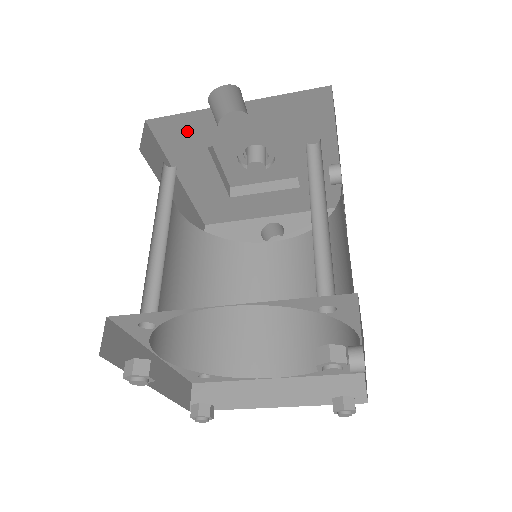
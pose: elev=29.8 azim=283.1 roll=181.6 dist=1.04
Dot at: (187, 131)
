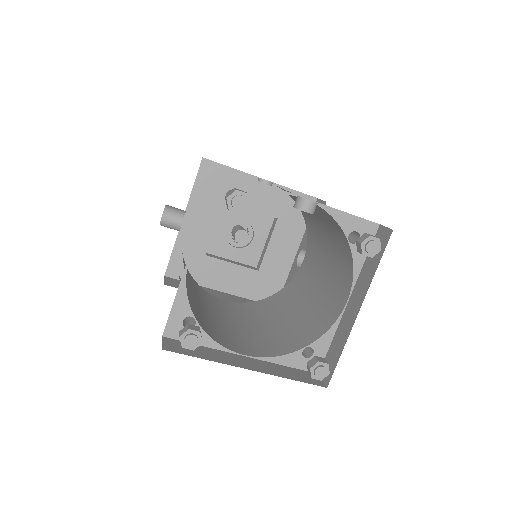
Dot at: (186, 258)
